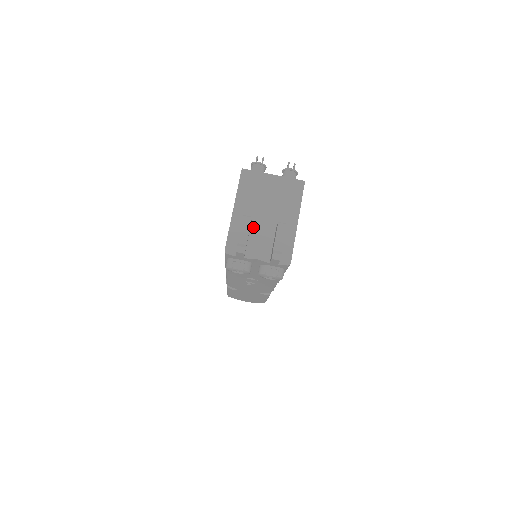
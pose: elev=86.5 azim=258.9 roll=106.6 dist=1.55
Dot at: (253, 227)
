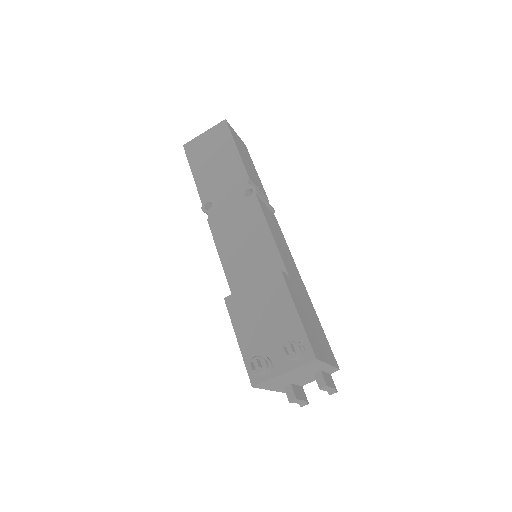
Dot at: (295, 383)
